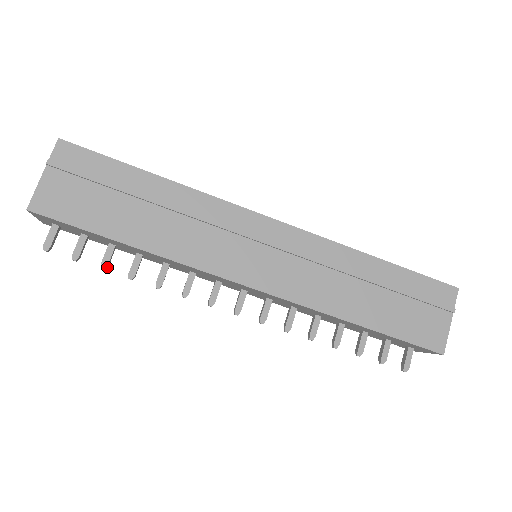
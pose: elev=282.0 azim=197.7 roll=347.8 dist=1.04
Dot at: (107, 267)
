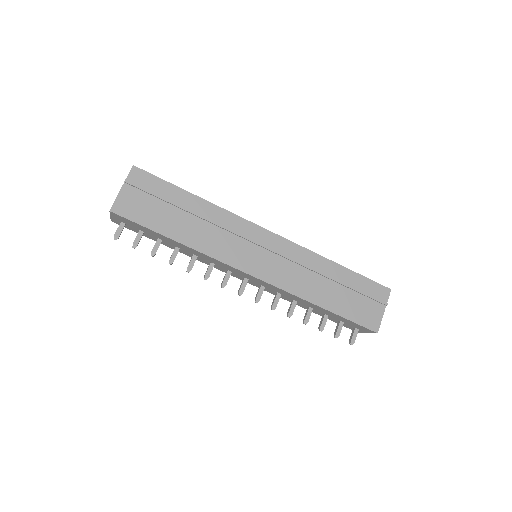
Dot at: (155, 254)
